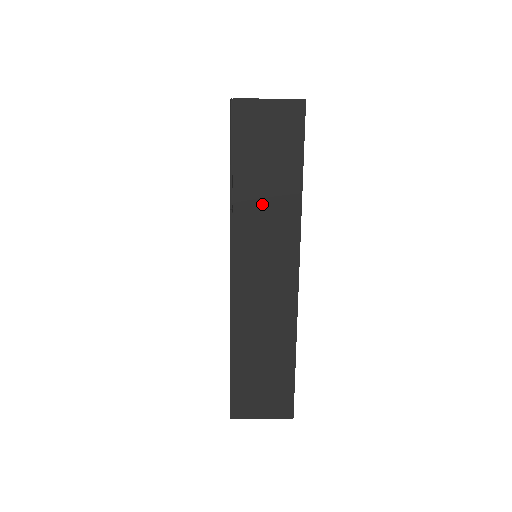
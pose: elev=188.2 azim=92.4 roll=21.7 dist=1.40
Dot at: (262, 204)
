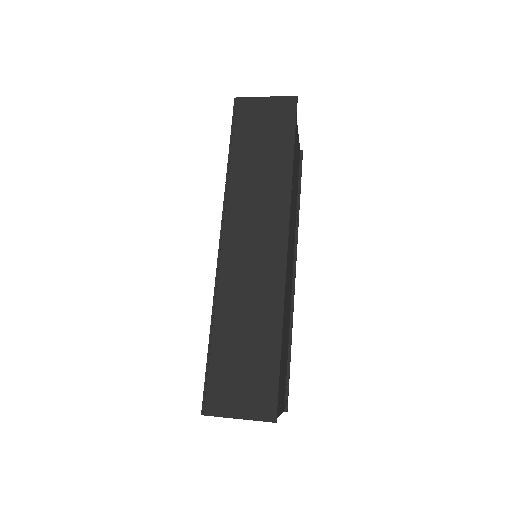
Dot at: (255, 179)
